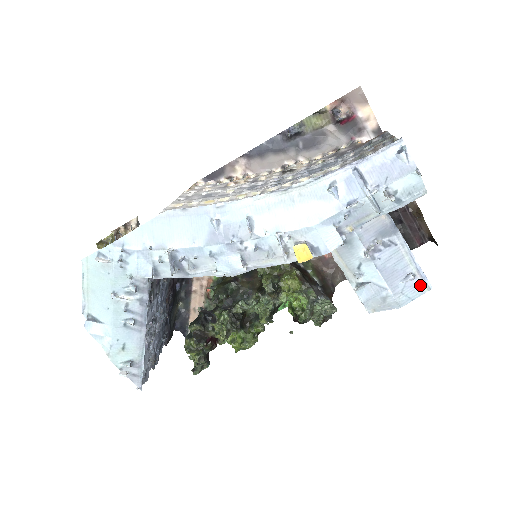
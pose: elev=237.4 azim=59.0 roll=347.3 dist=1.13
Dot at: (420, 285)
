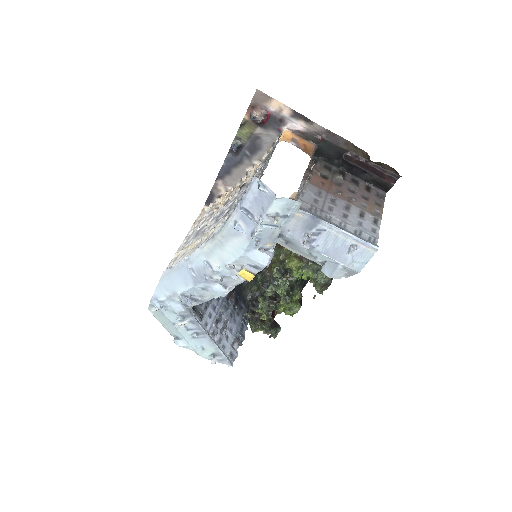
Dot at: (366, 250)
